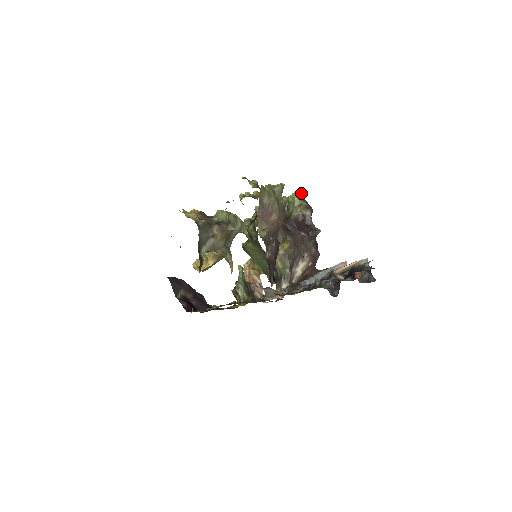
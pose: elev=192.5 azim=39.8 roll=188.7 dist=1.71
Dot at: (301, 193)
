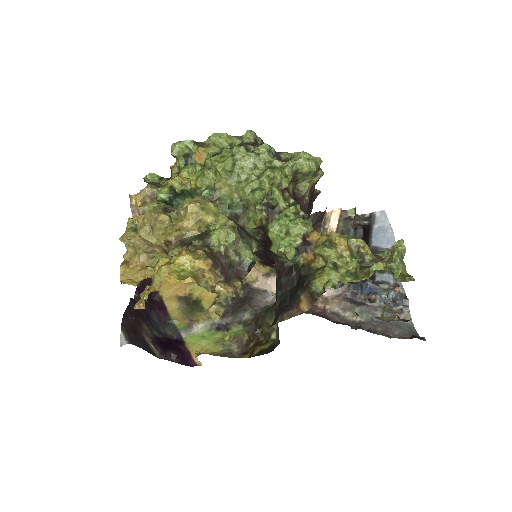
Dot at: occluded
